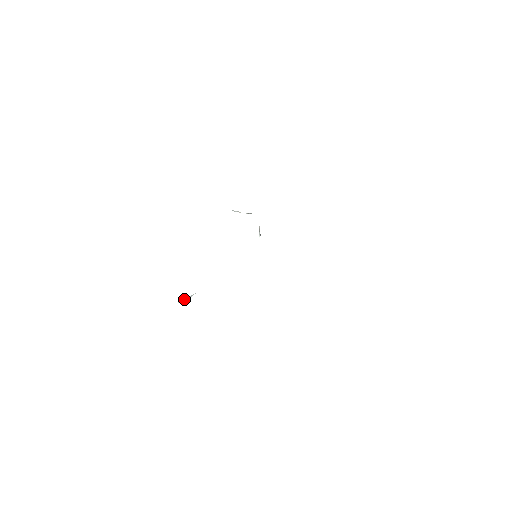
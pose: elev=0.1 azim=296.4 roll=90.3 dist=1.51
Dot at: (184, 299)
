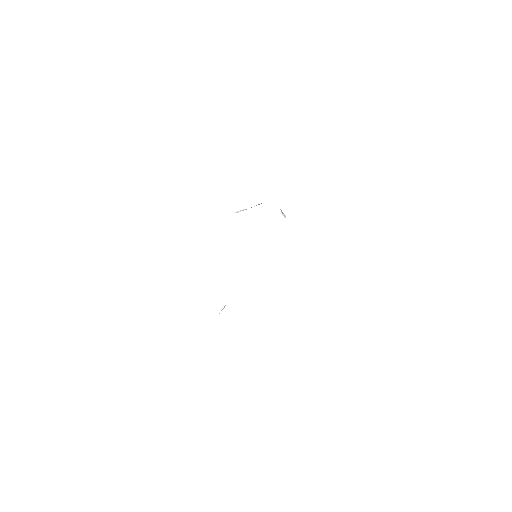
Dot at: (221, 310)
